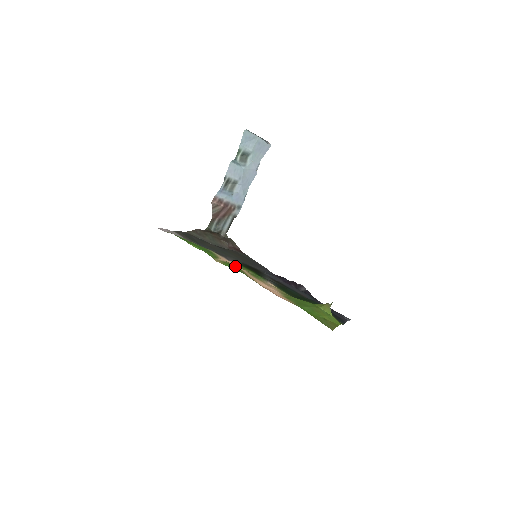
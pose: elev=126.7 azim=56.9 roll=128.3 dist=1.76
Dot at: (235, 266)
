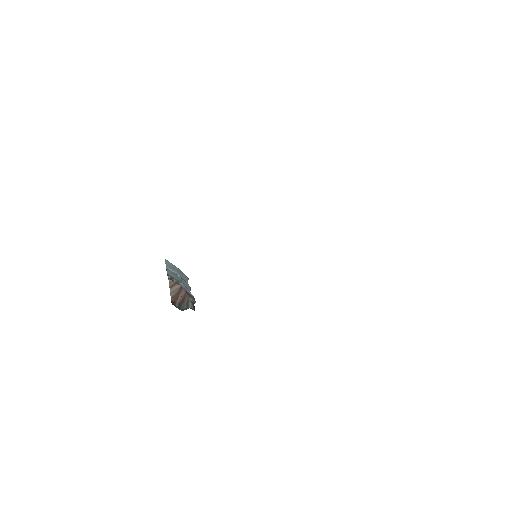
Dot at: occluded
